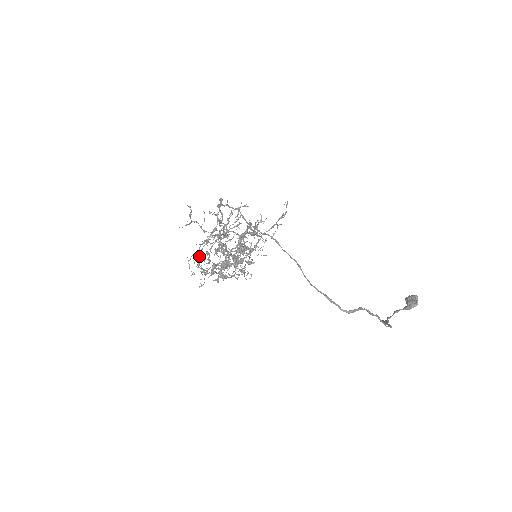
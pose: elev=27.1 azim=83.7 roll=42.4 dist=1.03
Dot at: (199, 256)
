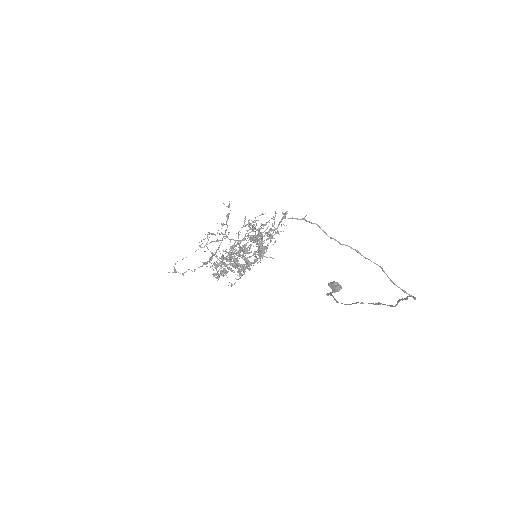
Dot at: (260, 260)
